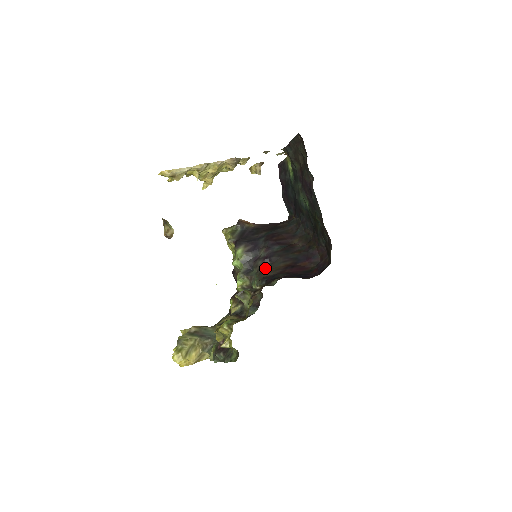
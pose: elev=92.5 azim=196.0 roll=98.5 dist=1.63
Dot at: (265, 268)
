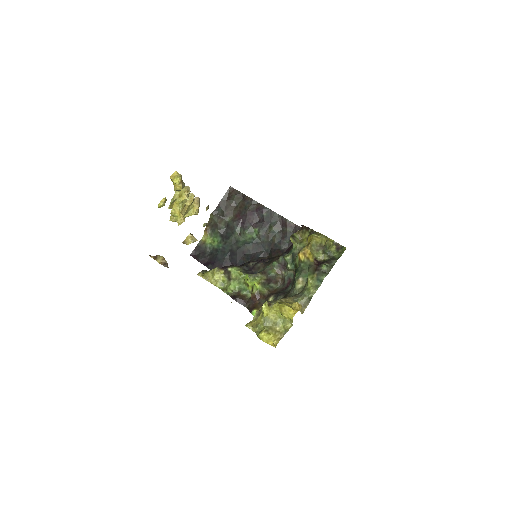
Dot at: (269, 262)
